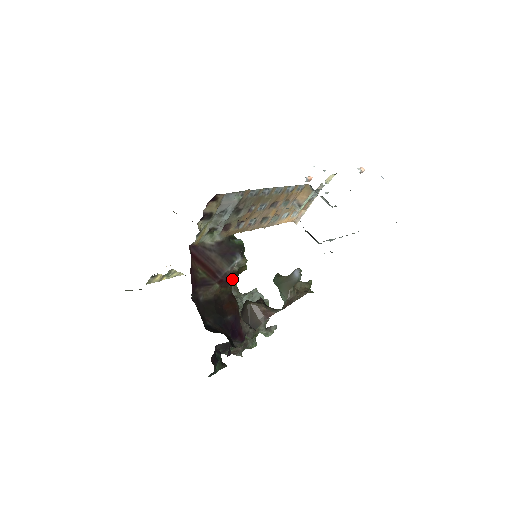
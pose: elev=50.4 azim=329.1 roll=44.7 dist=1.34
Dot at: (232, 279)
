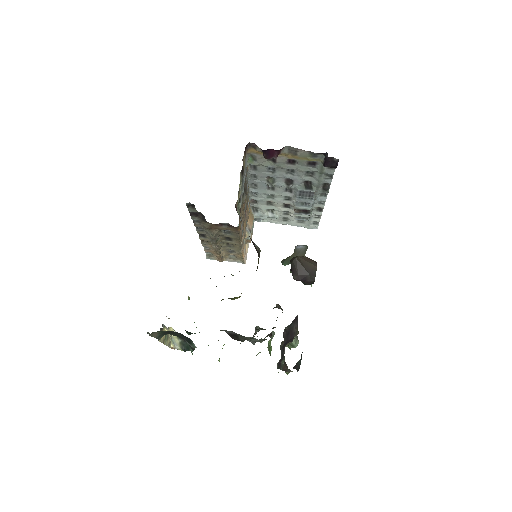
Dot at: (257, 268)
